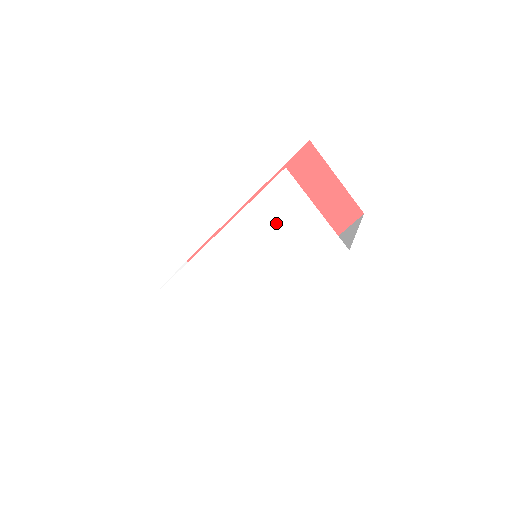
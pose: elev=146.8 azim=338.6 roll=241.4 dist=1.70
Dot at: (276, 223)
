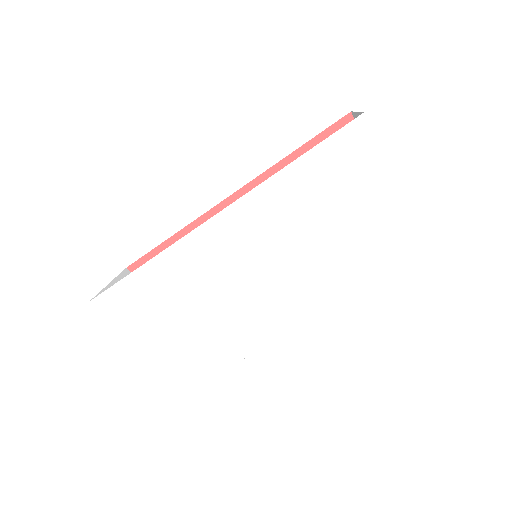
Dot at: (326, 195)
